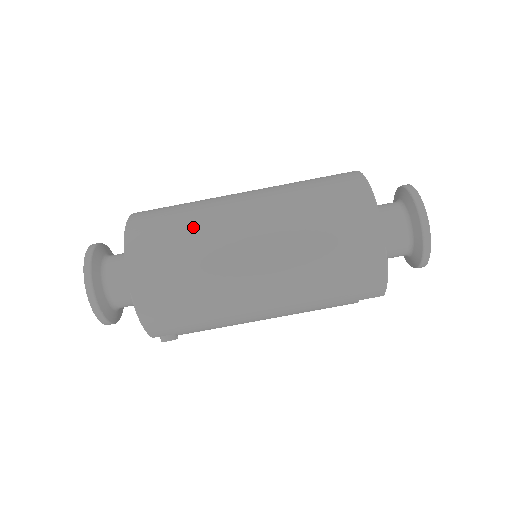
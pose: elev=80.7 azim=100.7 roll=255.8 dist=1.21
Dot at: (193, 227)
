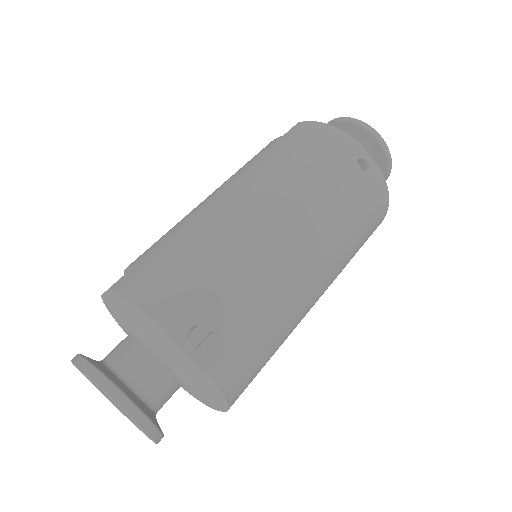
Dot at: occluded
